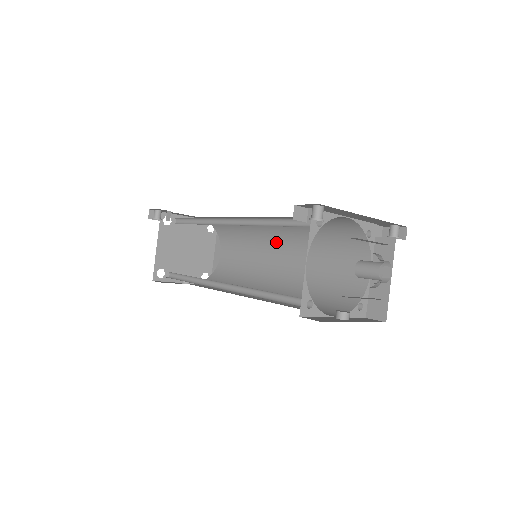
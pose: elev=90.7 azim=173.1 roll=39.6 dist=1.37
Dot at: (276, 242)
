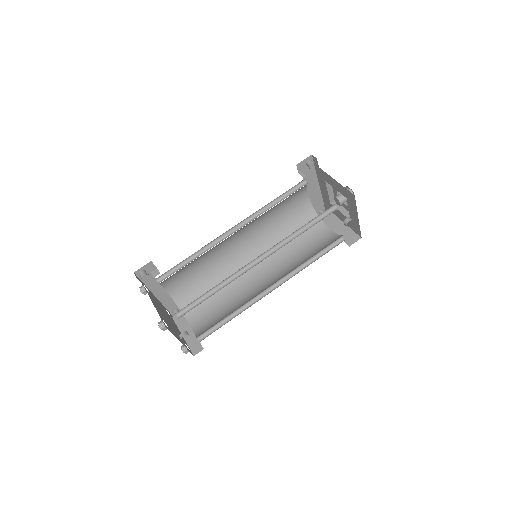
Dot at: occluded
